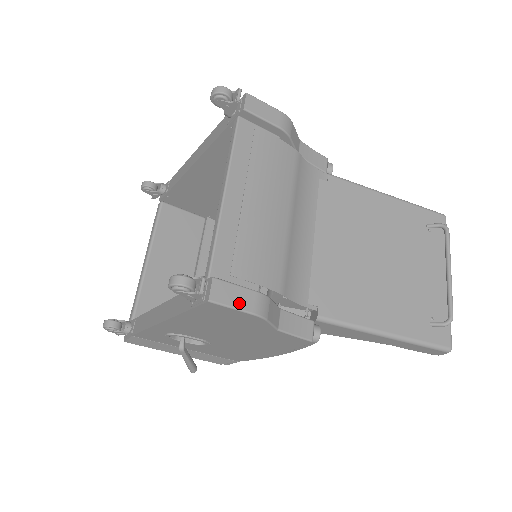
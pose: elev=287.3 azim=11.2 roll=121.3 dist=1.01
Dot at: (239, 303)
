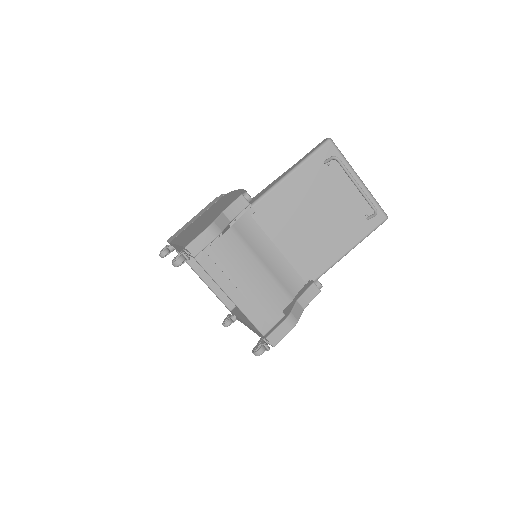
Dot at: (284, 333)
